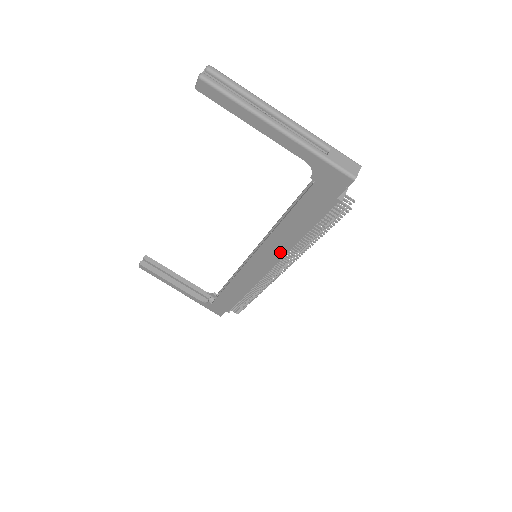
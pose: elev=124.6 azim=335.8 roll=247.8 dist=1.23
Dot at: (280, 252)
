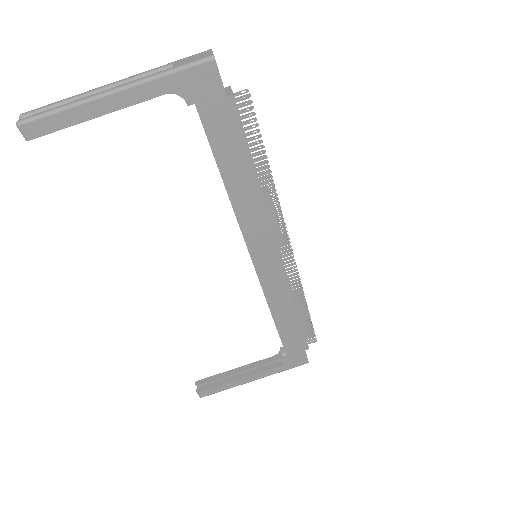
Dot at: (261, 220)
